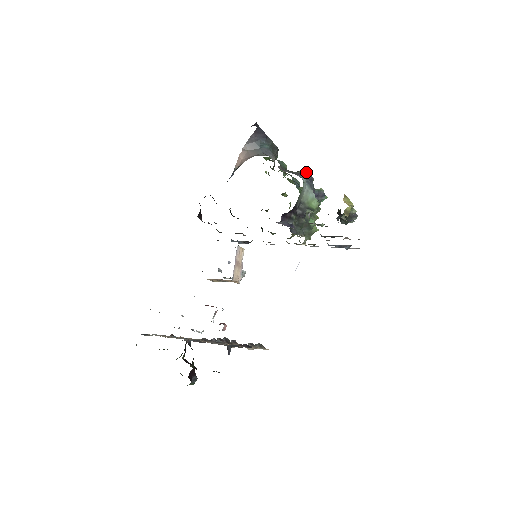
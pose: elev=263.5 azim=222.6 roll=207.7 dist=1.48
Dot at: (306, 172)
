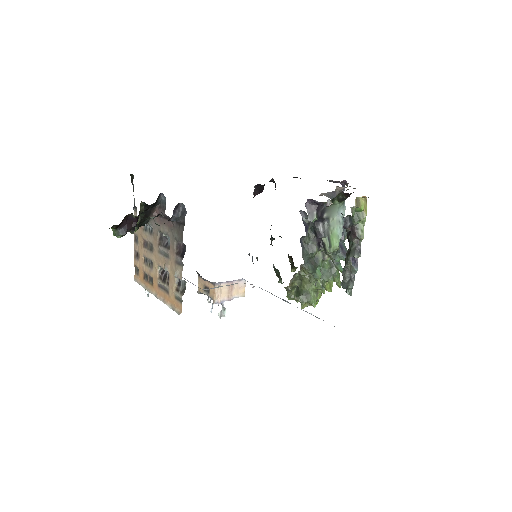
Dot at: occluded
